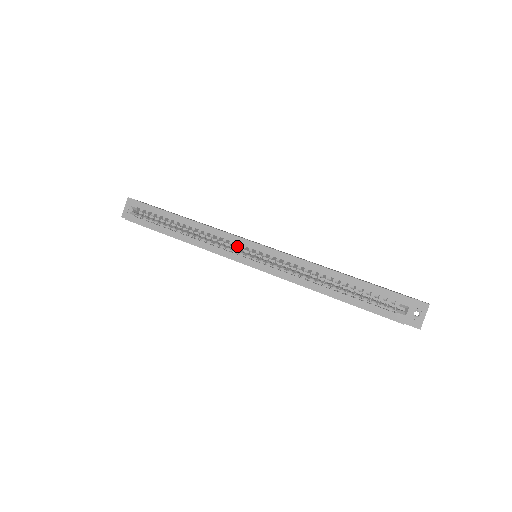
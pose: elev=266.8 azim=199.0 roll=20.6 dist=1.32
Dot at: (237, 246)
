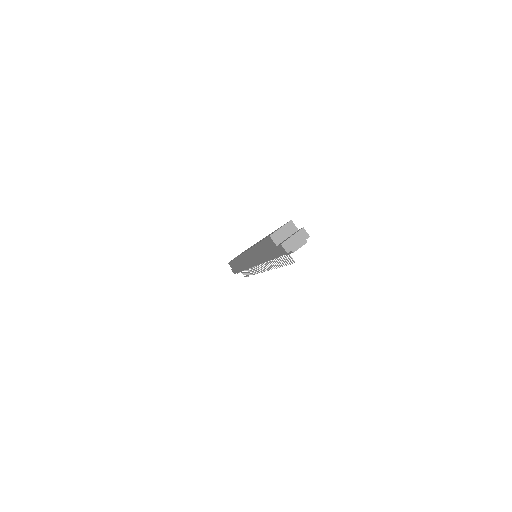
Dot at: occluded
